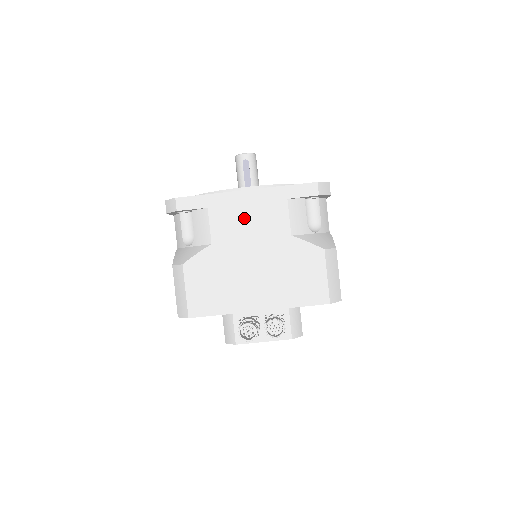
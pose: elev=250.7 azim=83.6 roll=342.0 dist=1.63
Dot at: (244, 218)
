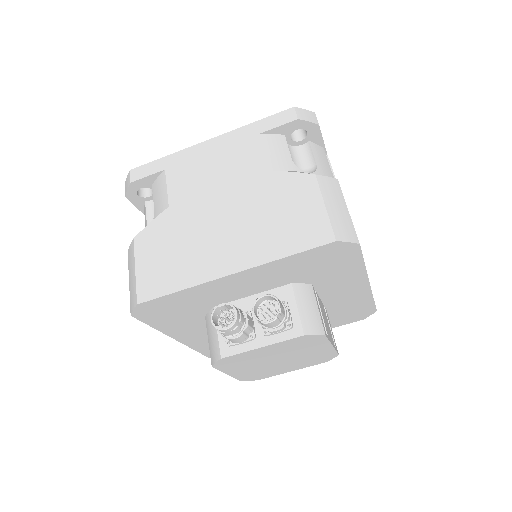
Dot at: (207, 168)
